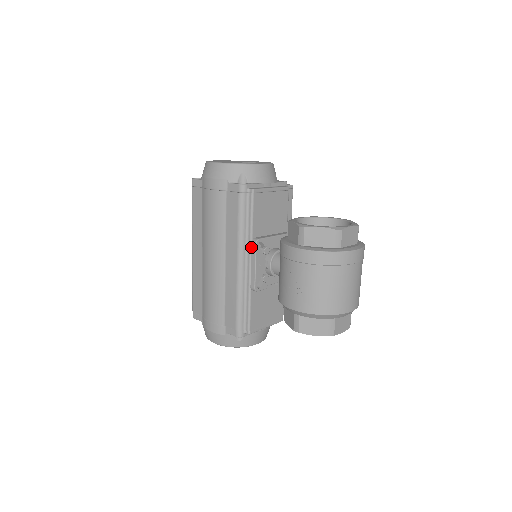
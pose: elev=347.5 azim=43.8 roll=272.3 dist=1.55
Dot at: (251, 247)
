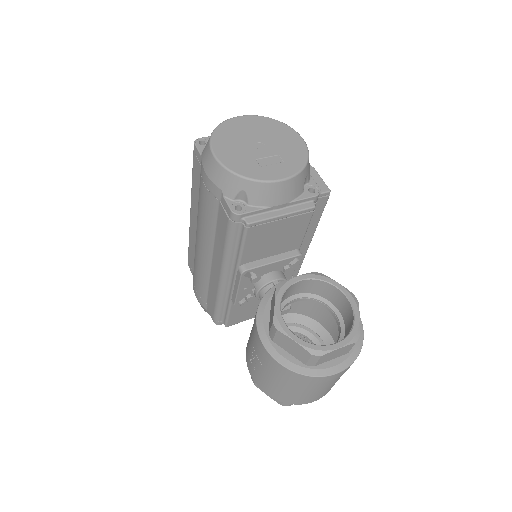
Dot at: (237, 271)
